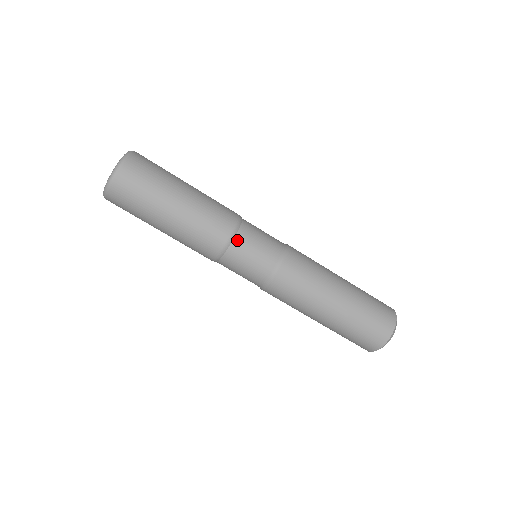
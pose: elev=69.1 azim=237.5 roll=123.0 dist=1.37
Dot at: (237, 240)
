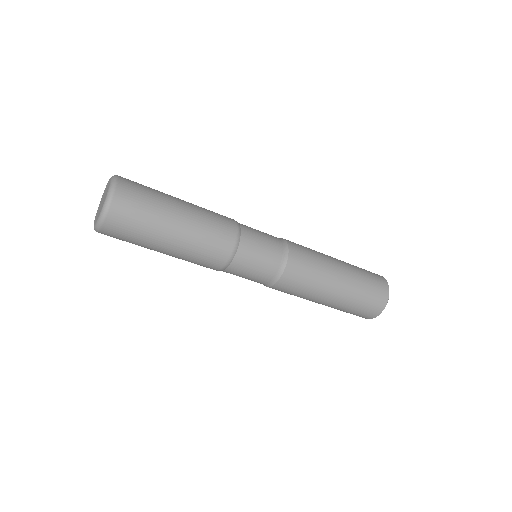
Dot at: (233, 266)
